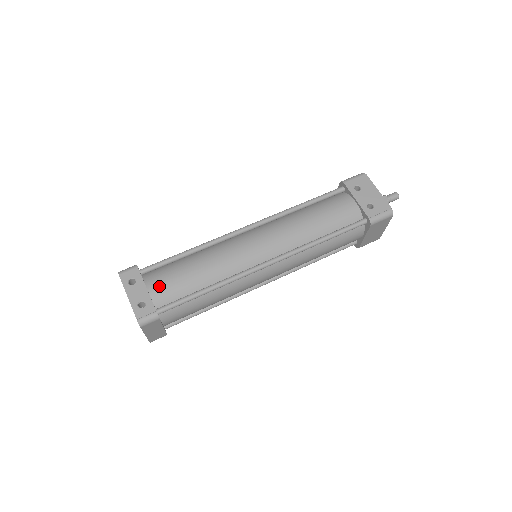
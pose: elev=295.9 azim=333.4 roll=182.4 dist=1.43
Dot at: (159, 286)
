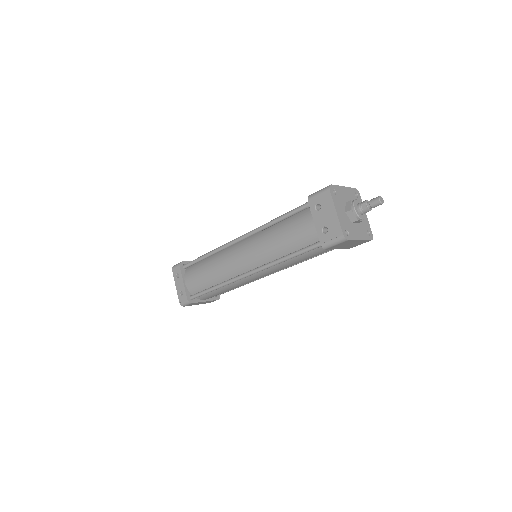
Dot at: (190, 281)
